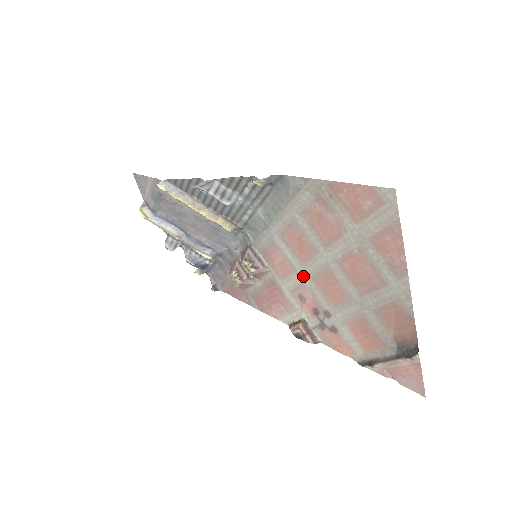
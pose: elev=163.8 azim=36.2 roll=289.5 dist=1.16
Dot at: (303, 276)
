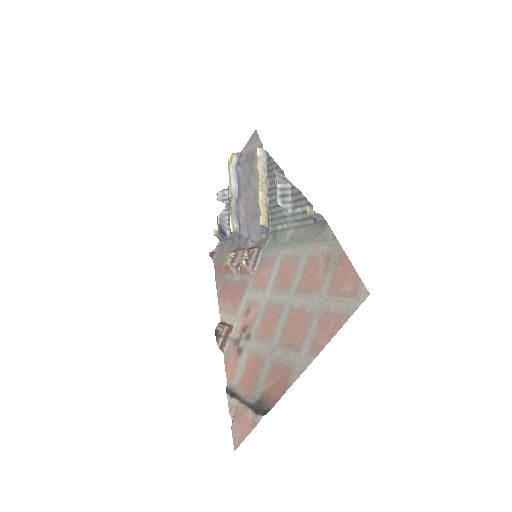
Dot at: (265, 298)
